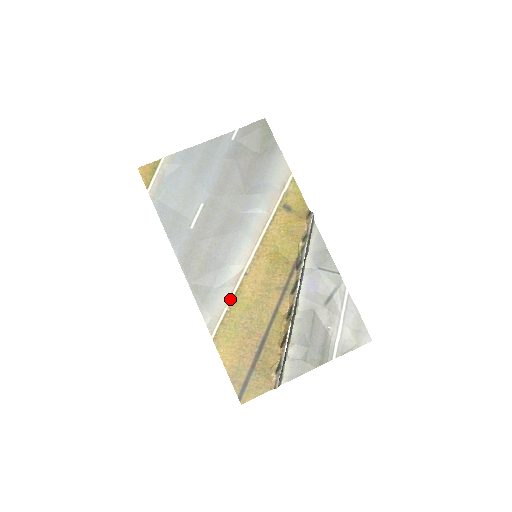
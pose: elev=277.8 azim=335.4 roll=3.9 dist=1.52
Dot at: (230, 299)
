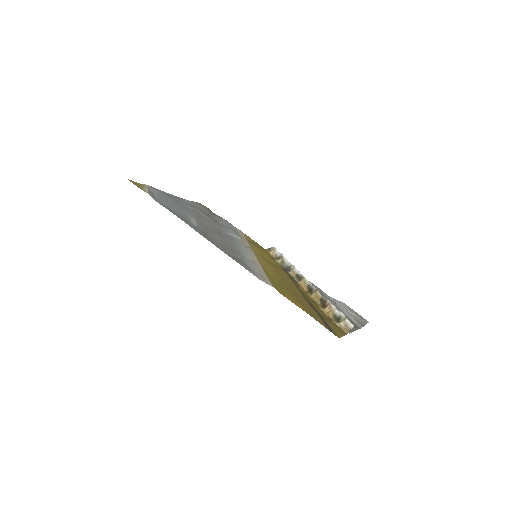
Dot at: (262, 270)
